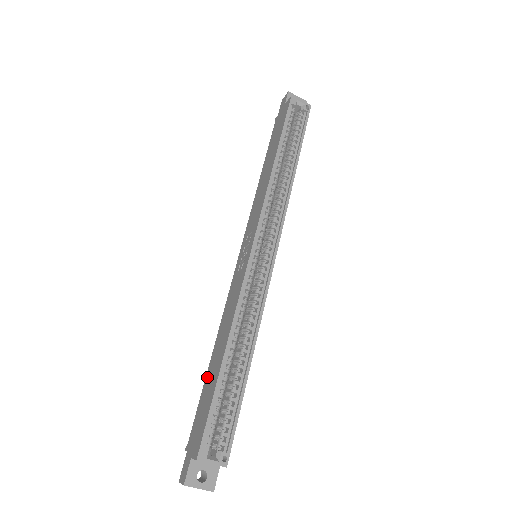
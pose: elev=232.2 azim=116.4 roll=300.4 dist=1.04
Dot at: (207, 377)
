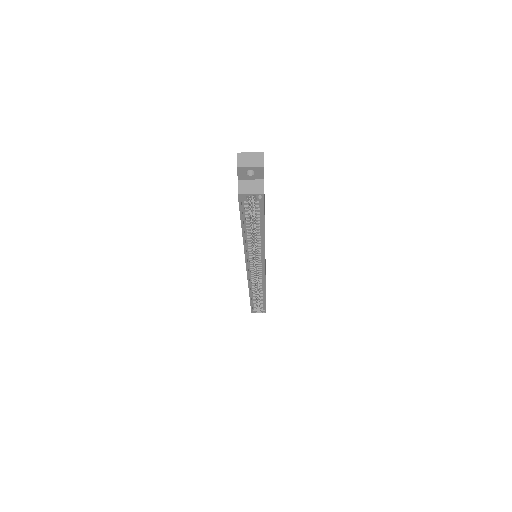
Dot at: occluded
